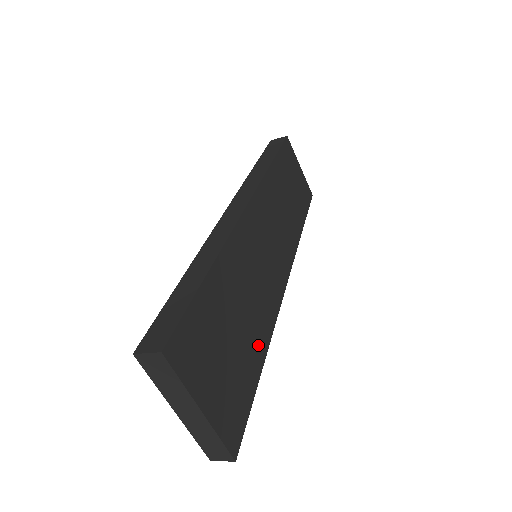
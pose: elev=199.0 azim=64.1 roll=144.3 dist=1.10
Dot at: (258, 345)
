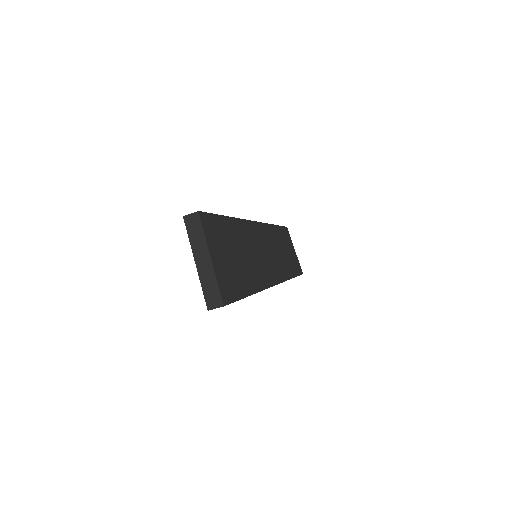
Dot at: (249, 282)
